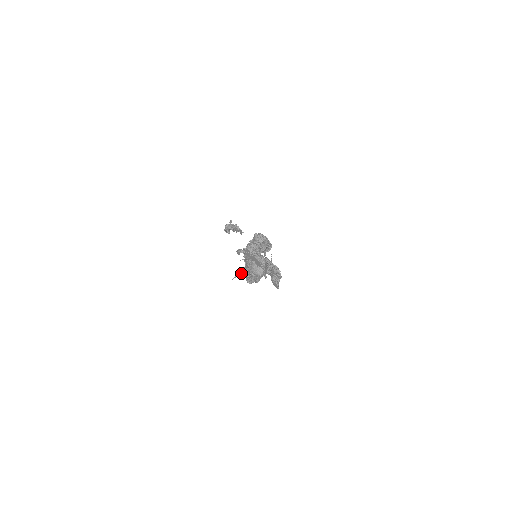
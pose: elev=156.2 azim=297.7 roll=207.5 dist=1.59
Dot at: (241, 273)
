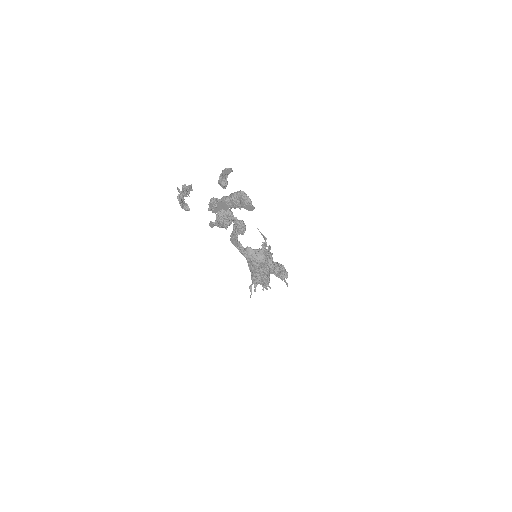
Dot at: (252, 281)
